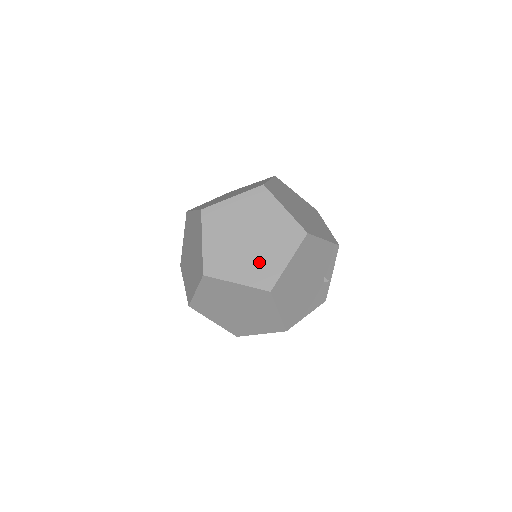
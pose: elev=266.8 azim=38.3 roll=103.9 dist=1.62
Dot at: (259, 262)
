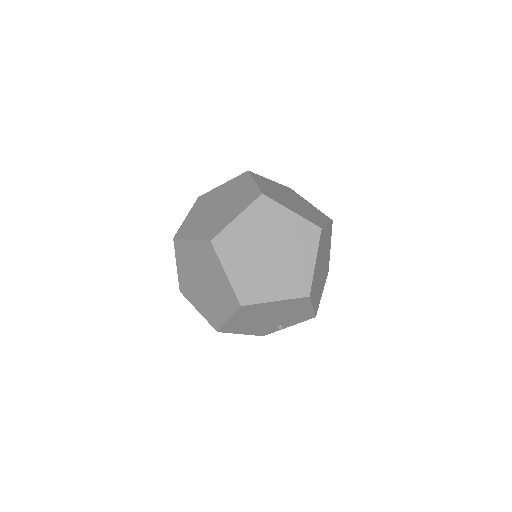
Dot at: (257, 277)
